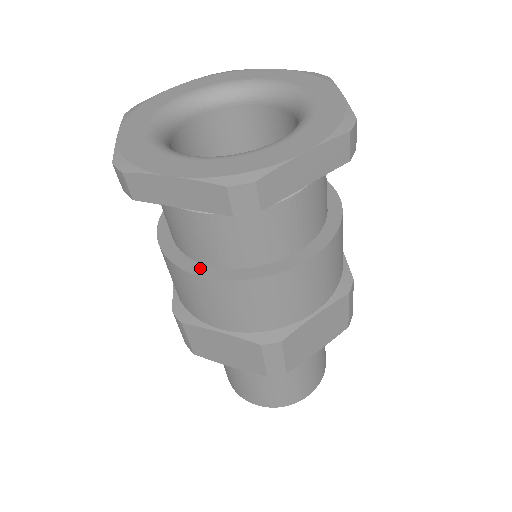
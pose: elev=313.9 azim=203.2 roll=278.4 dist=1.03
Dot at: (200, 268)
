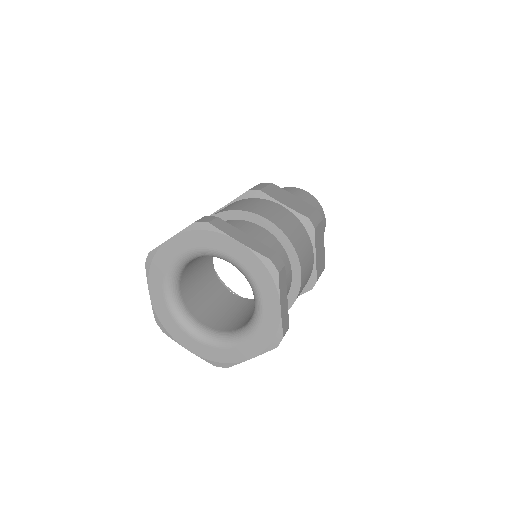
Dot at: occluded
